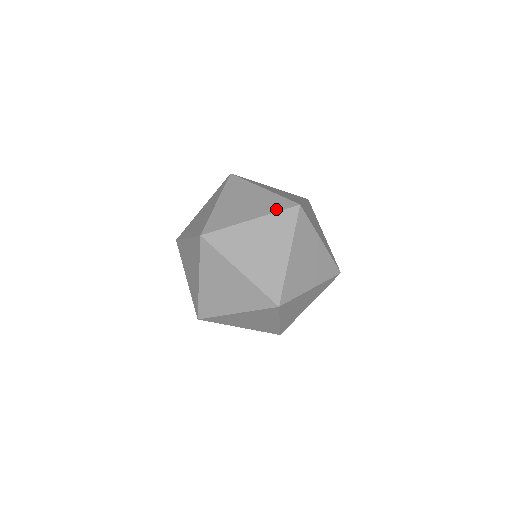
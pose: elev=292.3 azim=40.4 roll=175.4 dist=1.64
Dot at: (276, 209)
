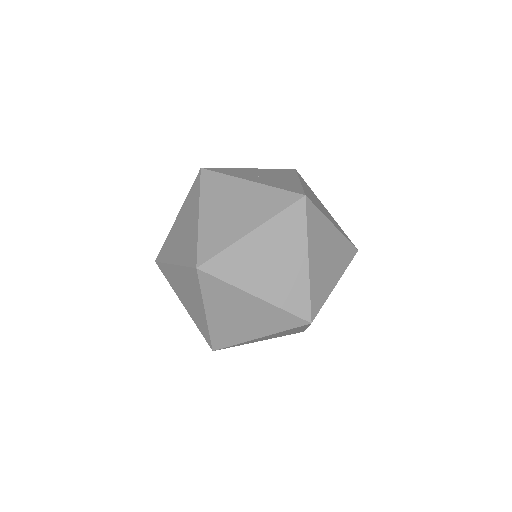
Dot at: (288, 307)
